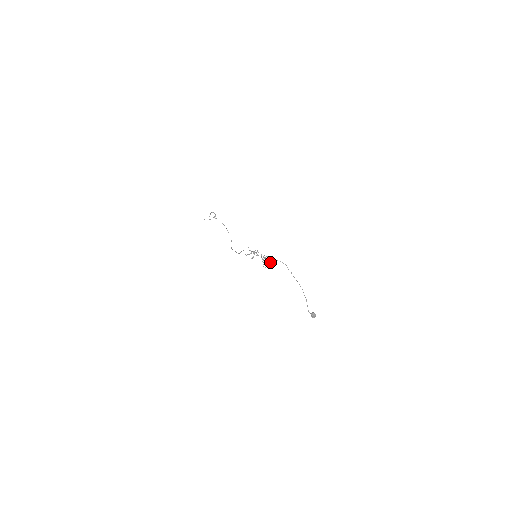
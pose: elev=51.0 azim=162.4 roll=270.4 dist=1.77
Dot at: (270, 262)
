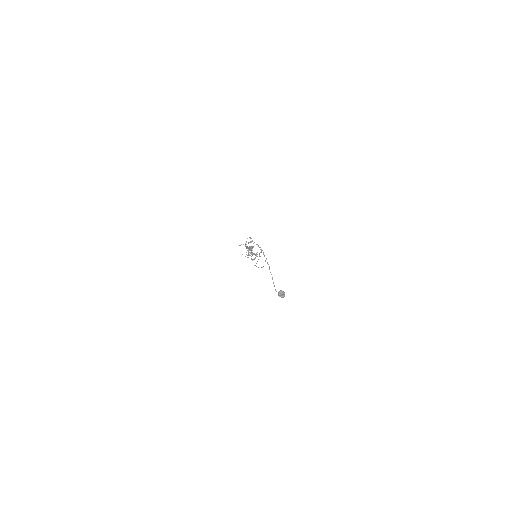
Dot at: (247, 248)
